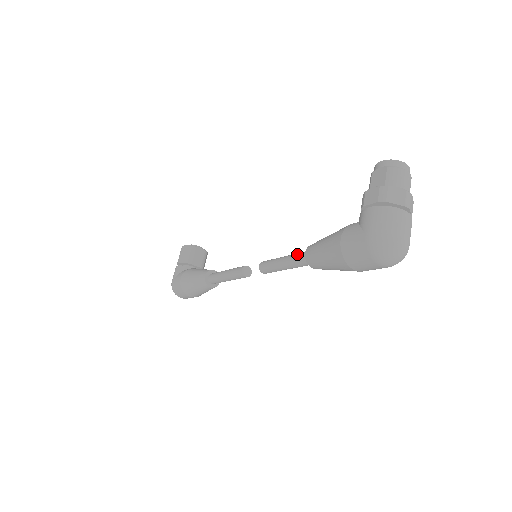
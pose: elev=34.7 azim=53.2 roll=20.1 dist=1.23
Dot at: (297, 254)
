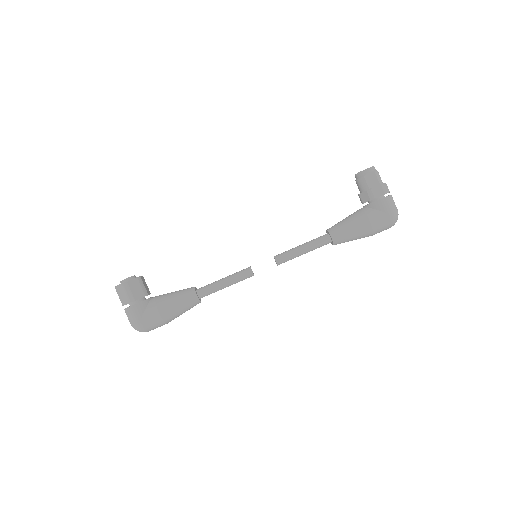
Dot at: (317, 241)
